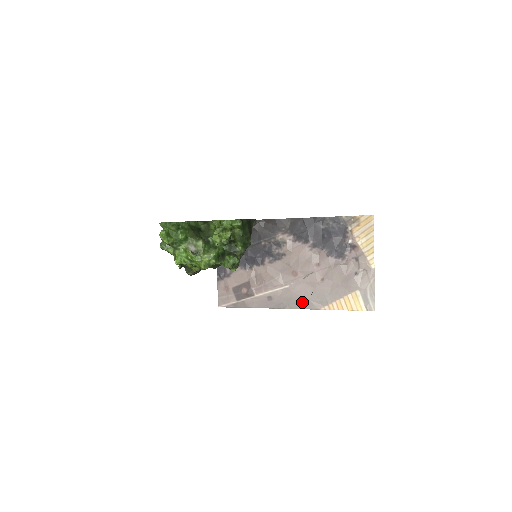
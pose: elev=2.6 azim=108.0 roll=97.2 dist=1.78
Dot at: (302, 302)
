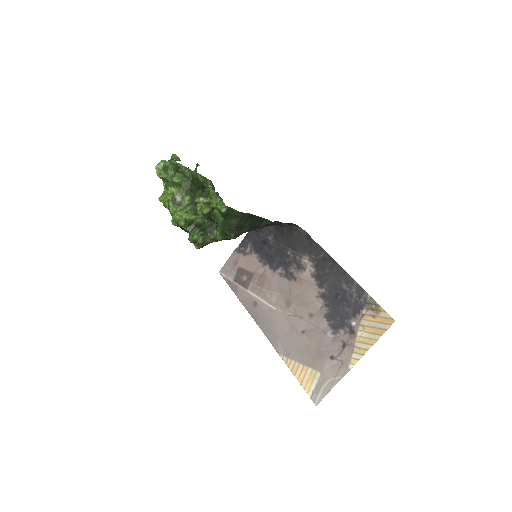
Dot at: (273, 333)
